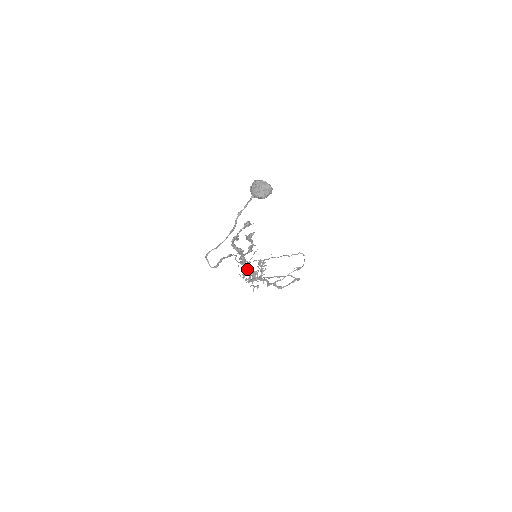
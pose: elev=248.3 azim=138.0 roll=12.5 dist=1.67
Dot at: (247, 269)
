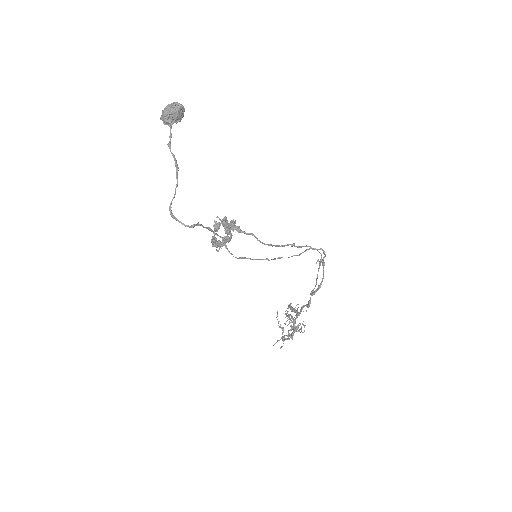
Dot at: (241, 230)
